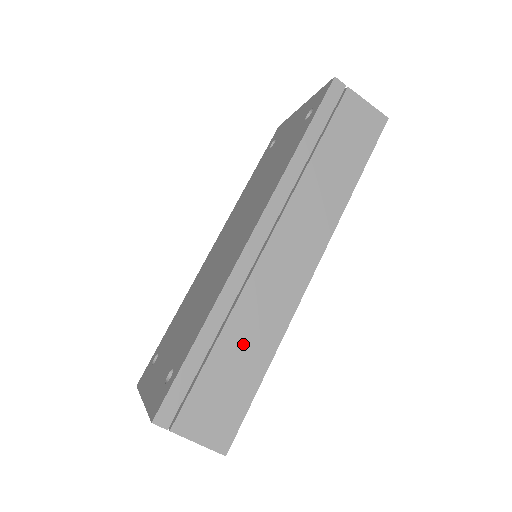
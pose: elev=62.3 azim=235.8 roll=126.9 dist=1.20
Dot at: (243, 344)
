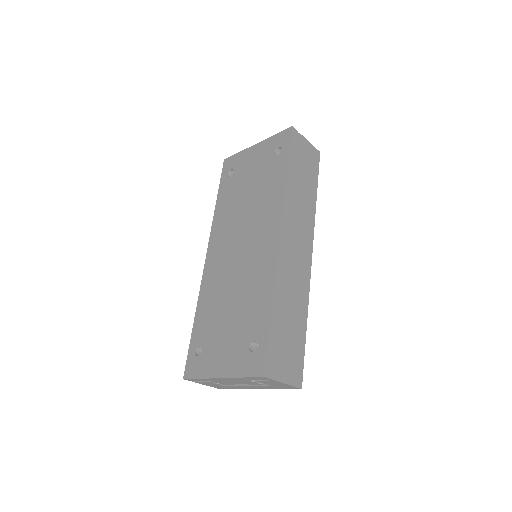
Dot at: (293, 312)
